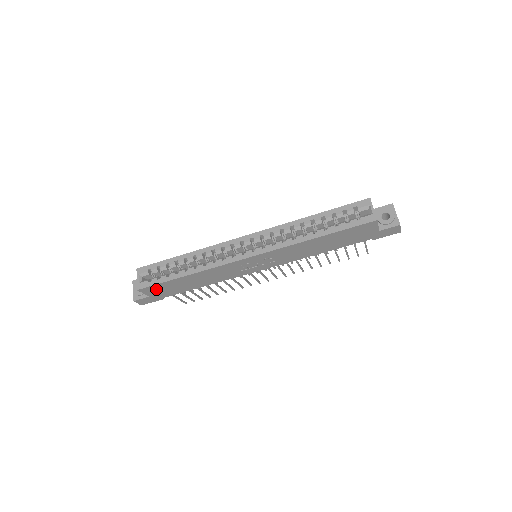
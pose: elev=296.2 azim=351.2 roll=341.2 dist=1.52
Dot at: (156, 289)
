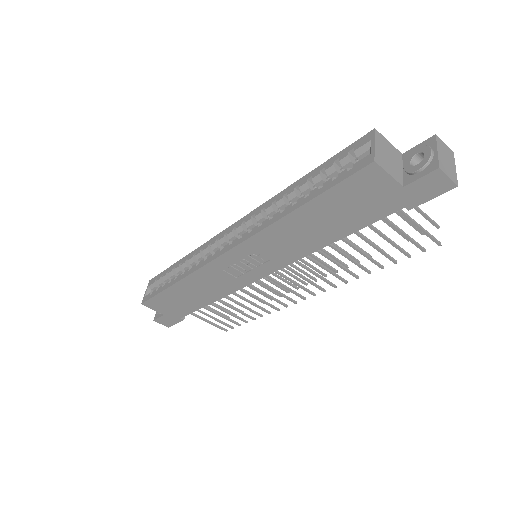
Dot at: (161, 304)
